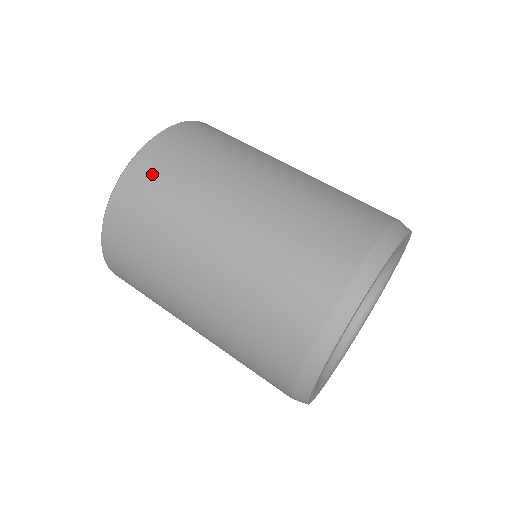
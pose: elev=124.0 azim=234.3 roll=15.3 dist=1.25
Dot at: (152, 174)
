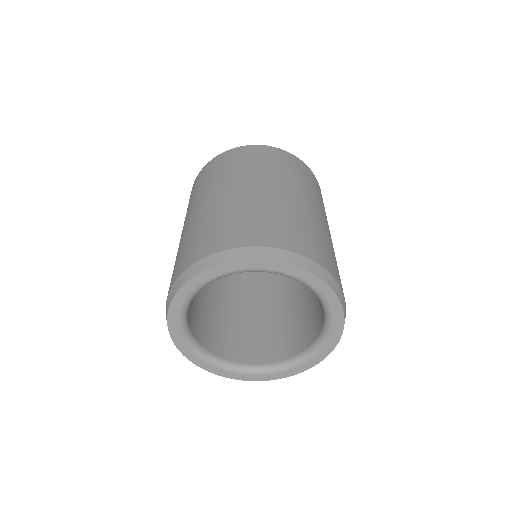
Dot at: (295, 164)
